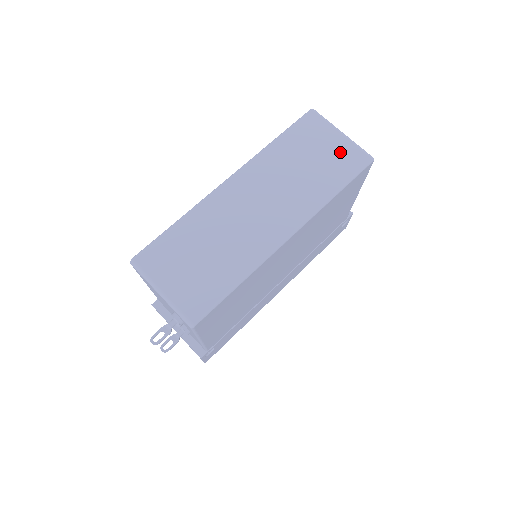
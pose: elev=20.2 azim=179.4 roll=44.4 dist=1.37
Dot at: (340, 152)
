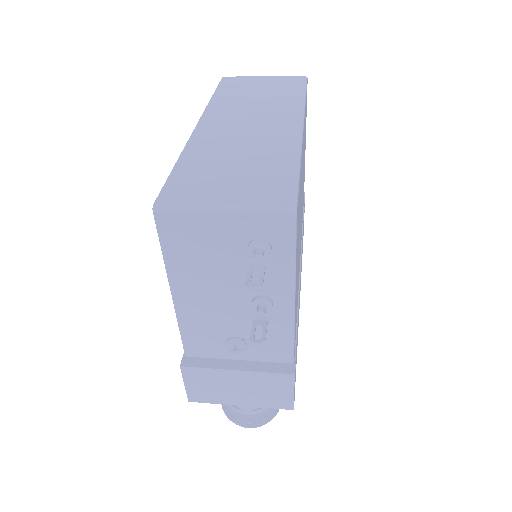
Dot at: (276, 82)
